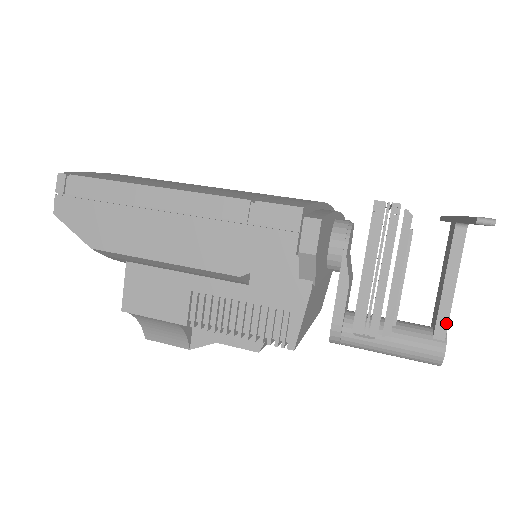
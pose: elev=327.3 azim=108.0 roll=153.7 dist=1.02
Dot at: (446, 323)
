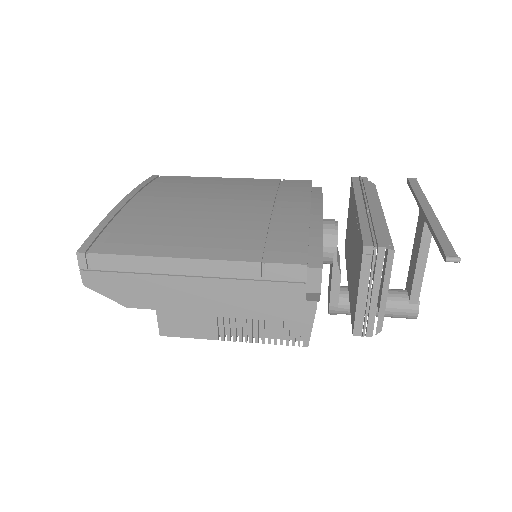
Dot at: (419, 292)
